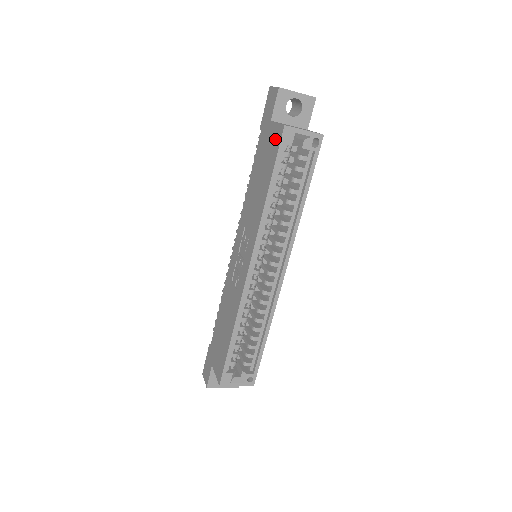
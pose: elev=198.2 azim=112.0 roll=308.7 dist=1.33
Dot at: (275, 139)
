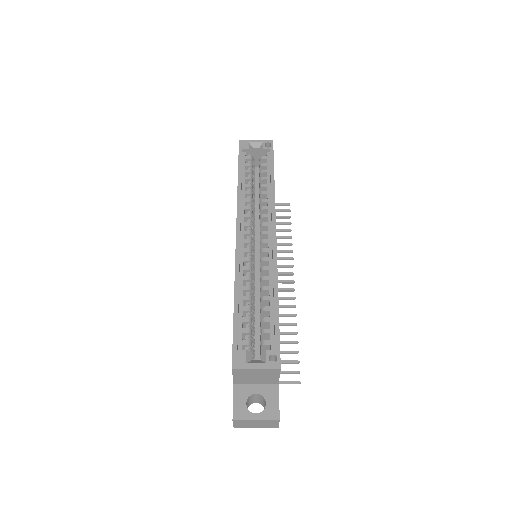
Dot at: occluded
